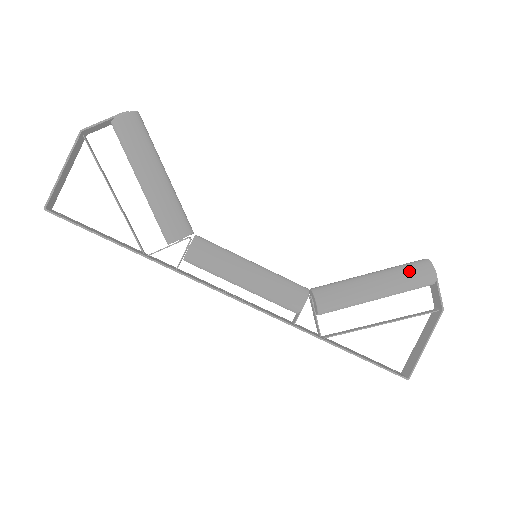
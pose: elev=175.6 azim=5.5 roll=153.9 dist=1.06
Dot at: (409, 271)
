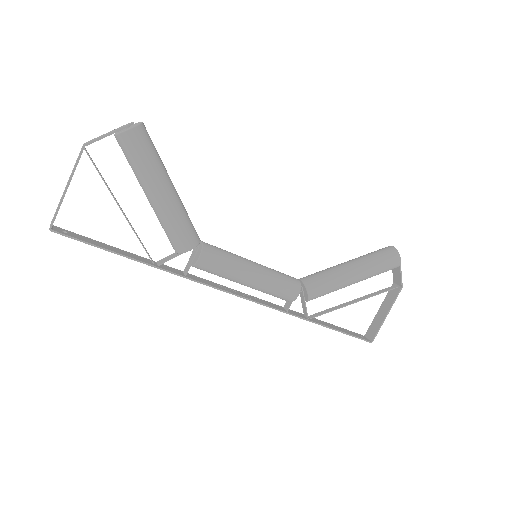
Dot at: (381, 260)
